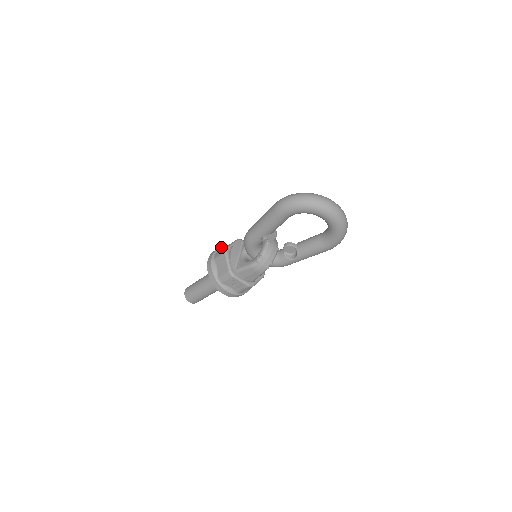
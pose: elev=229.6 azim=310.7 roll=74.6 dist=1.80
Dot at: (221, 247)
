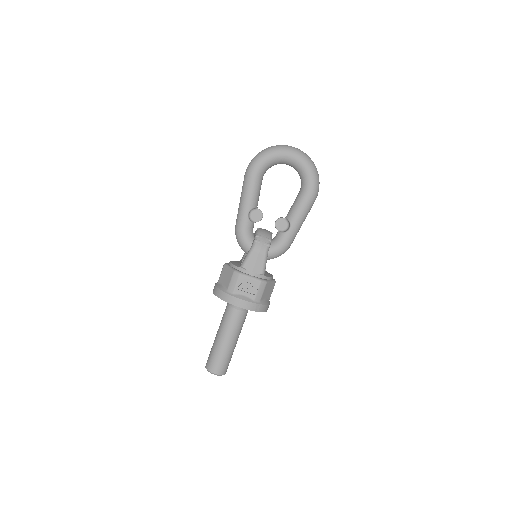
Dot at: occluded
